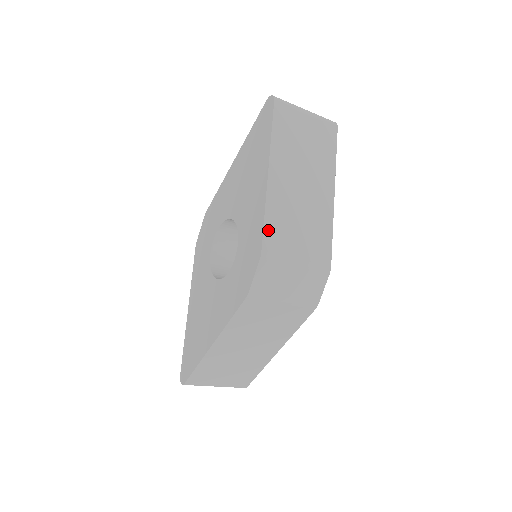
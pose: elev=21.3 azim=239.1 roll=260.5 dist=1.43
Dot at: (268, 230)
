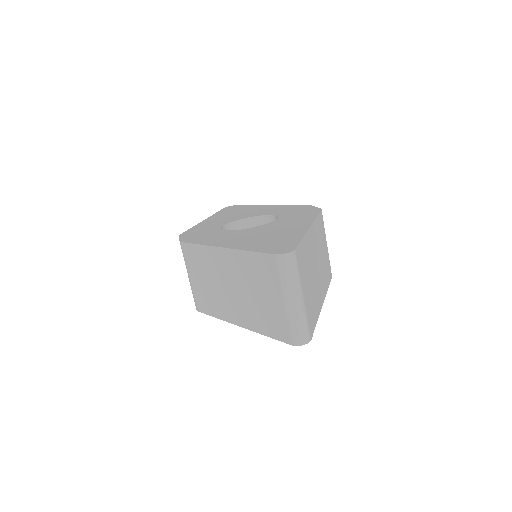
Dot at: occluded
